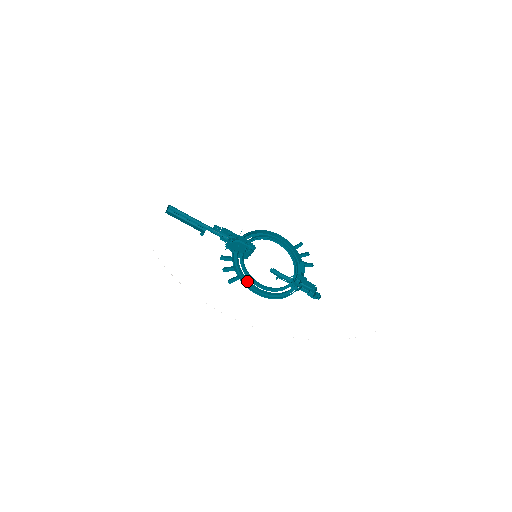
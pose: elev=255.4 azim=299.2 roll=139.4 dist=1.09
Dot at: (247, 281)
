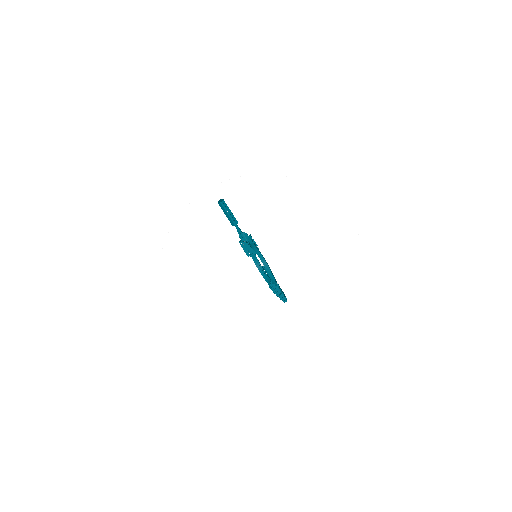
Dot at: (255, 249)
